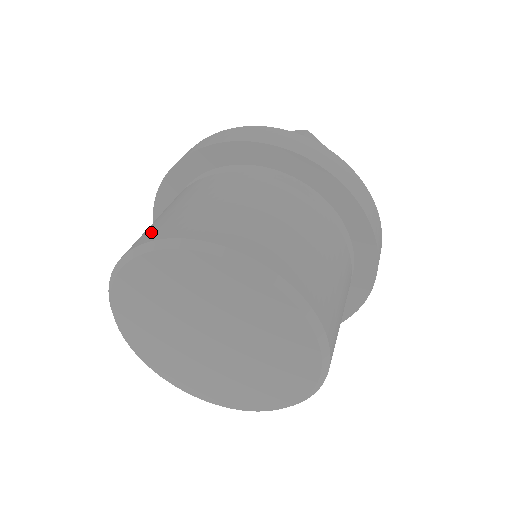
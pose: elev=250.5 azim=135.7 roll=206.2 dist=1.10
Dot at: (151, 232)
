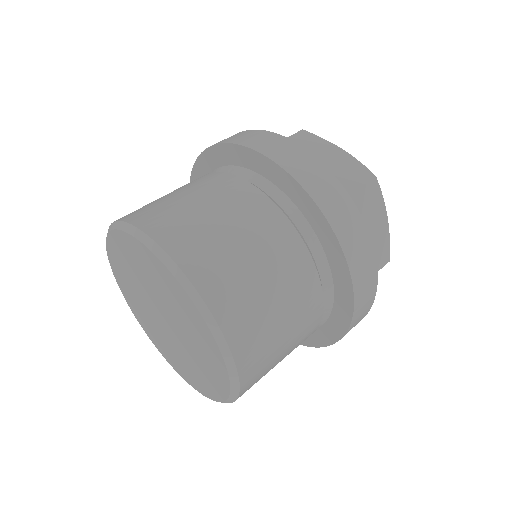
Dot at: occluded
